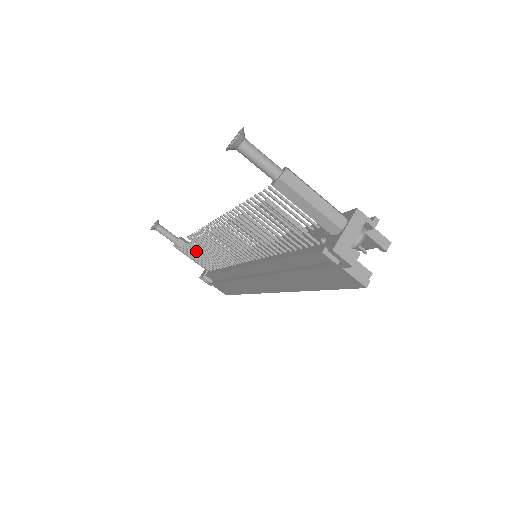
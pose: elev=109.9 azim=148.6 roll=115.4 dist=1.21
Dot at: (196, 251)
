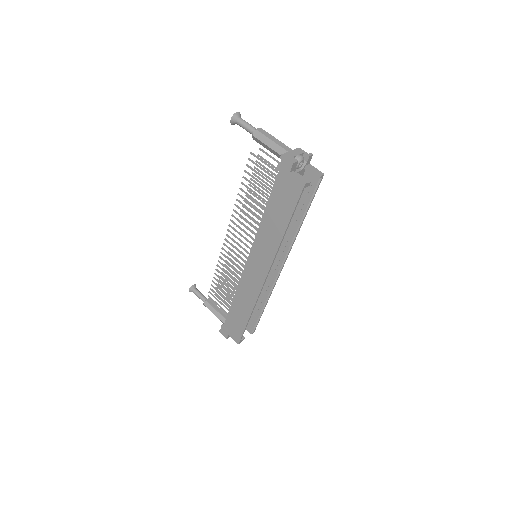
Dot at: (218, 286)
